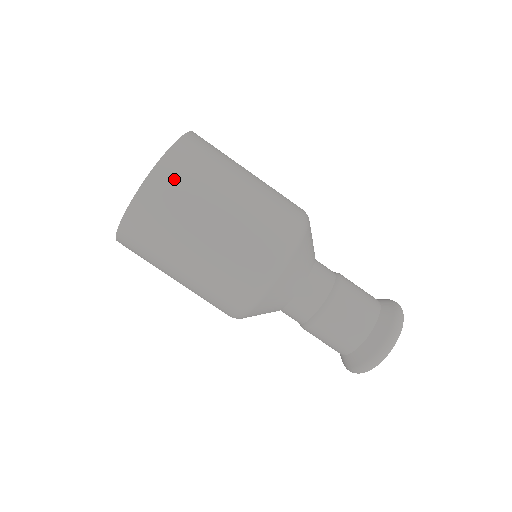
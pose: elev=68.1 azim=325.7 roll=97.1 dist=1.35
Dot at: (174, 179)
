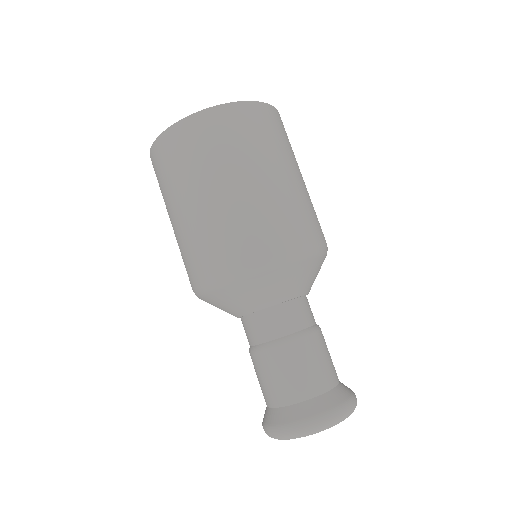
Dot at: (247, 122)
